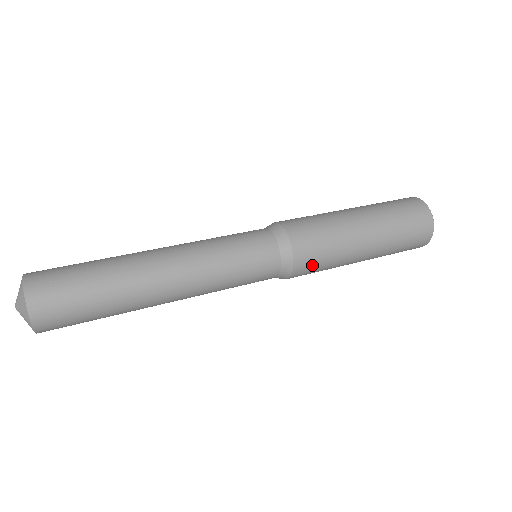
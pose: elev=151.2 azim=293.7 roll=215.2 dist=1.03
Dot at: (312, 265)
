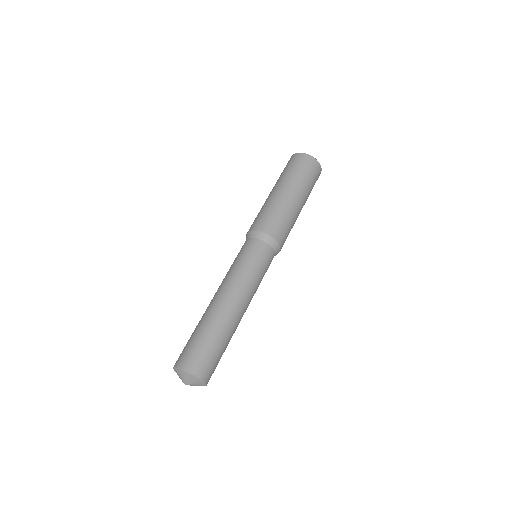
Dot at: occluded
